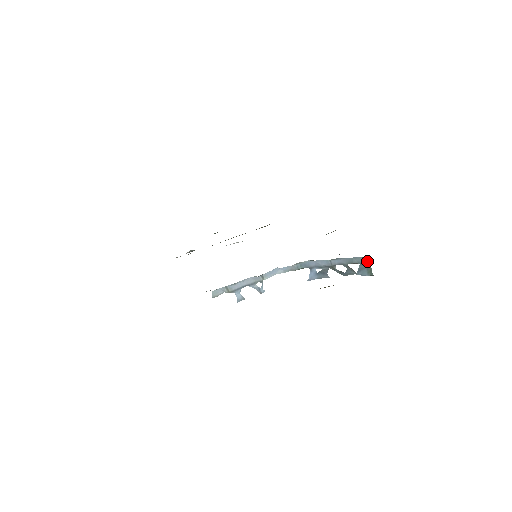
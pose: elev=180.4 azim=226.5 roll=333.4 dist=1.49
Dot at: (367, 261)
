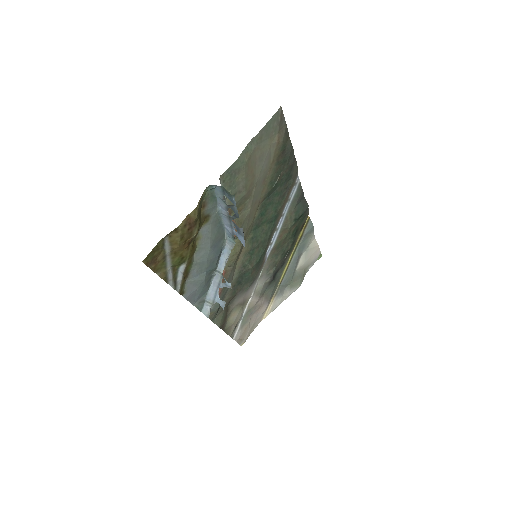
Dot at: (219, 187)
